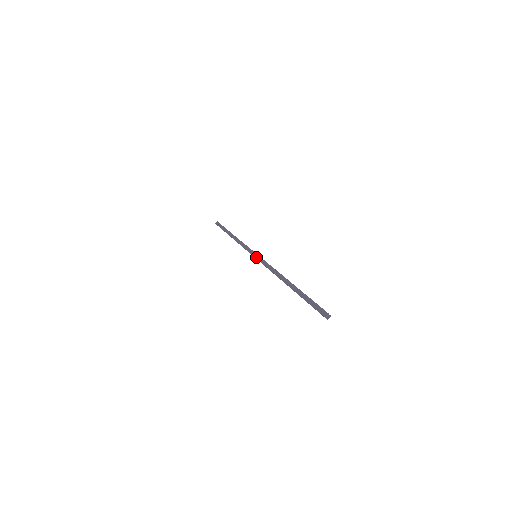
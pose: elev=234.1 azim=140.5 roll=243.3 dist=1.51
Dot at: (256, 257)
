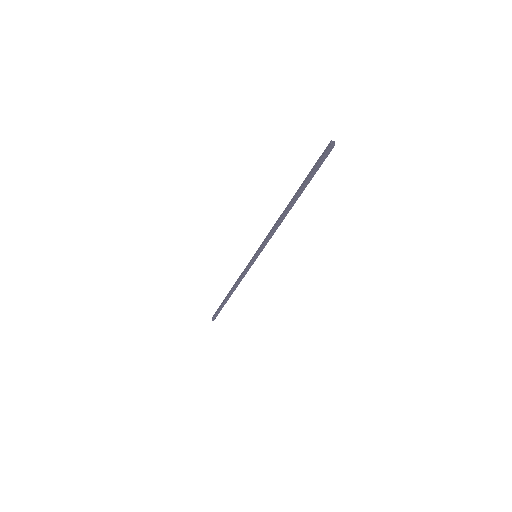
Dot at: (256, 253)
